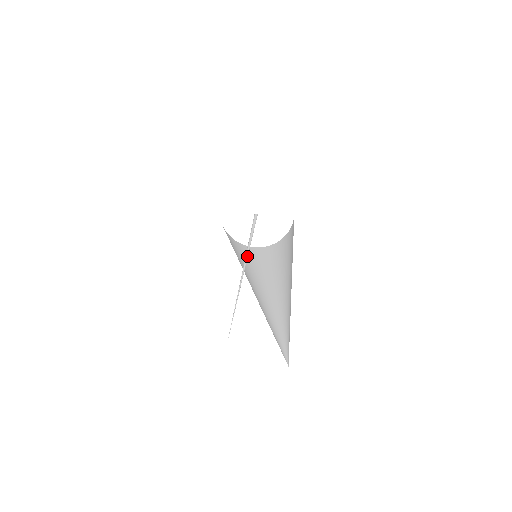
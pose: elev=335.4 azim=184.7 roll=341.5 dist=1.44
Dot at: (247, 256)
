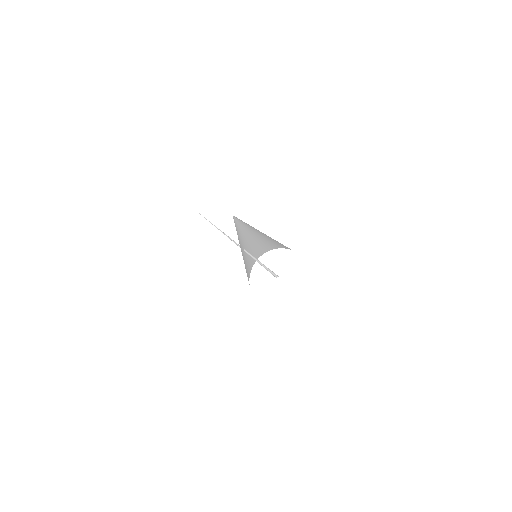
Dot at: (248, 254)
